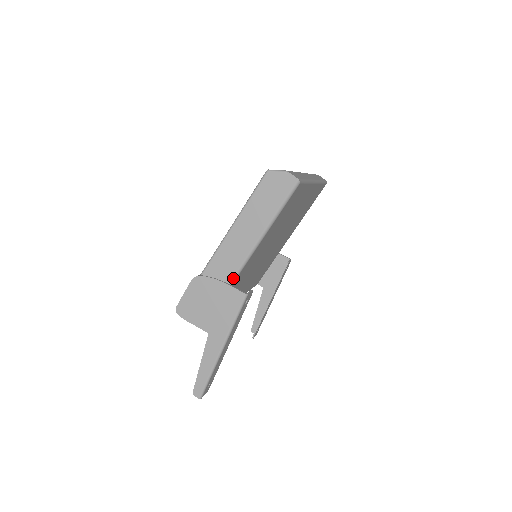
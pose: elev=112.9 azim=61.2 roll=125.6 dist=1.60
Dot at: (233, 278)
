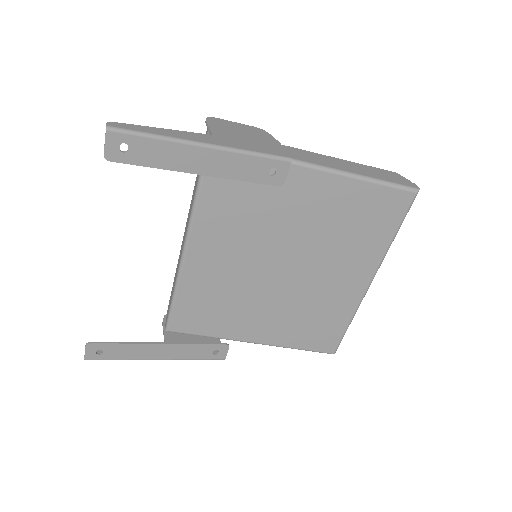
Dot at: occluded
